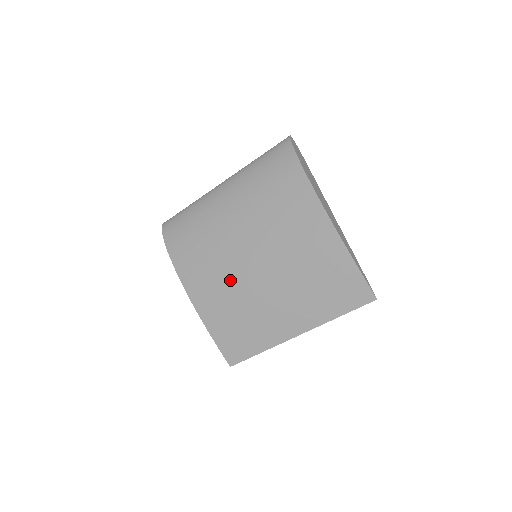
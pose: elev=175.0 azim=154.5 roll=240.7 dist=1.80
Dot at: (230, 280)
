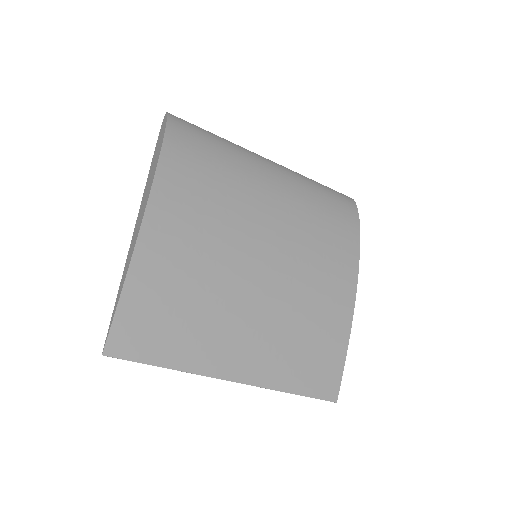
Dot at: (220, 250)
